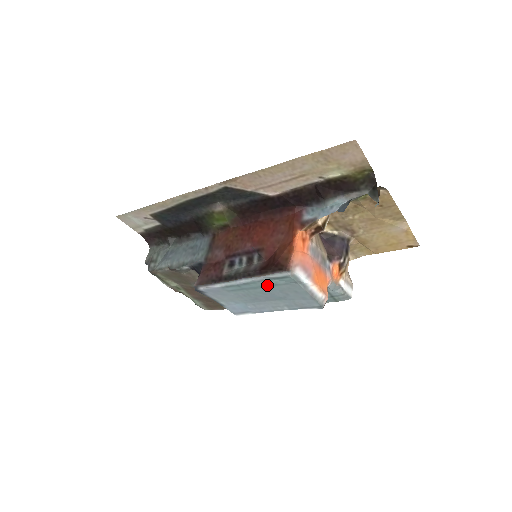
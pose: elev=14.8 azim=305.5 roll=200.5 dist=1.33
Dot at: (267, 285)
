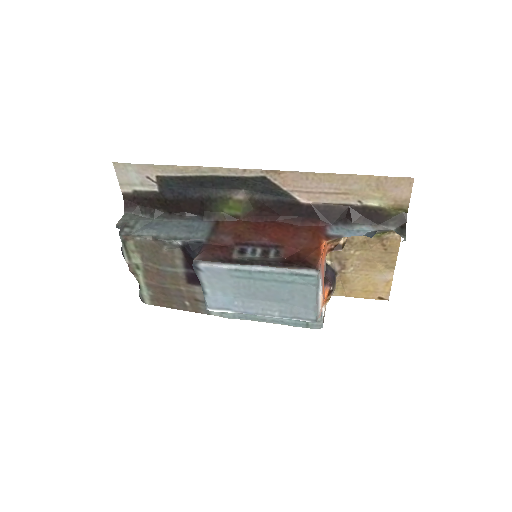
Dot at: (282, 280)
